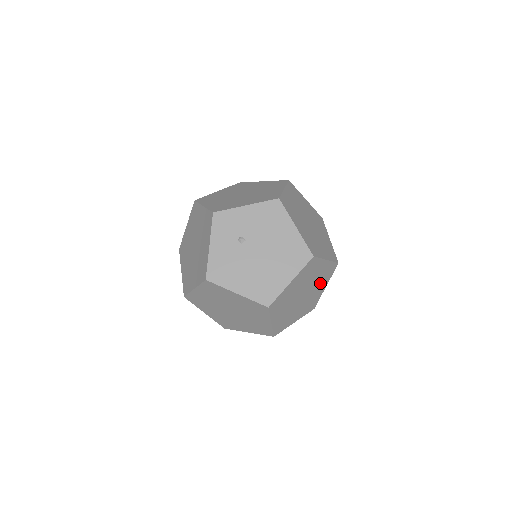
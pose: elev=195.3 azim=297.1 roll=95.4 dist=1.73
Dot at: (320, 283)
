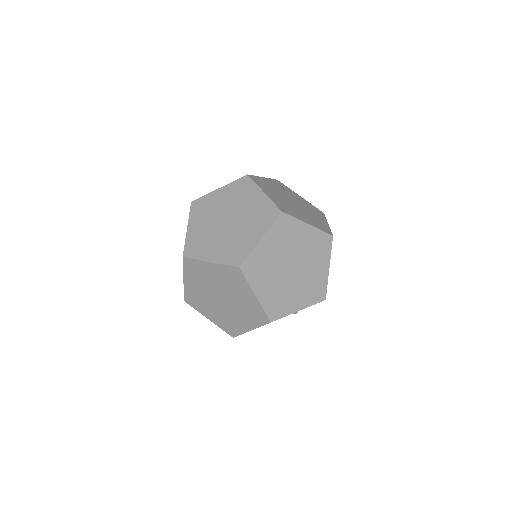
Dot at: (313, 213)
